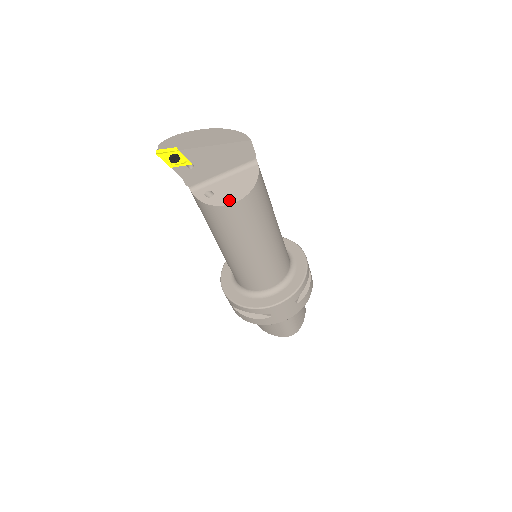
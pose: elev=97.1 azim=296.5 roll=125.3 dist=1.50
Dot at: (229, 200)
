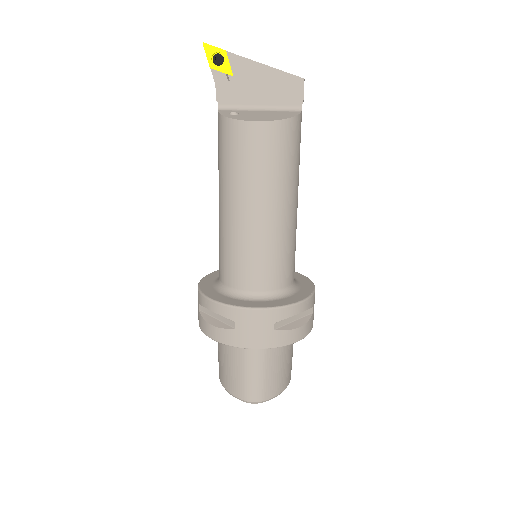
Dot at: (251, 119)
